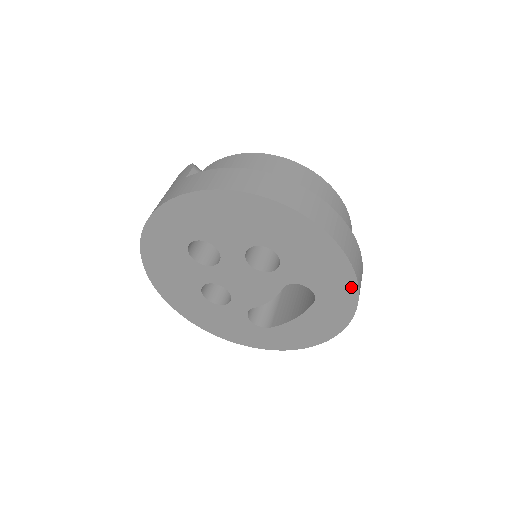
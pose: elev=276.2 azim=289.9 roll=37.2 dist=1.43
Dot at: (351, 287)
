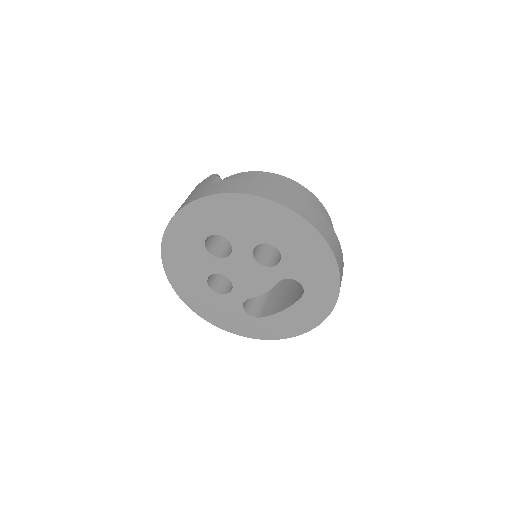
Dot at: (334, 285)
